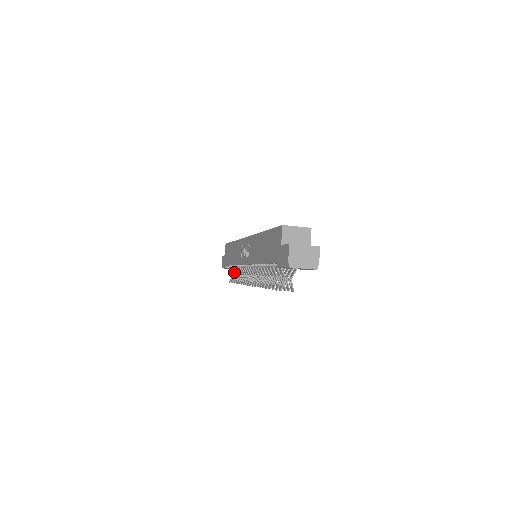
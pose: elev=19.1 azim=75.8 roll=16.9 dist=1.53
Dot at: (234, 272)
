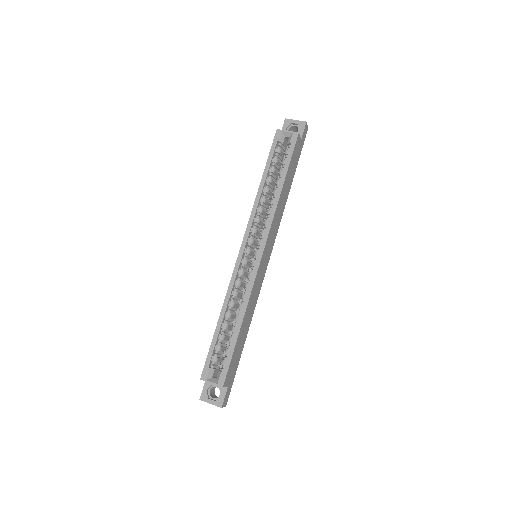
Dot at: occluded
